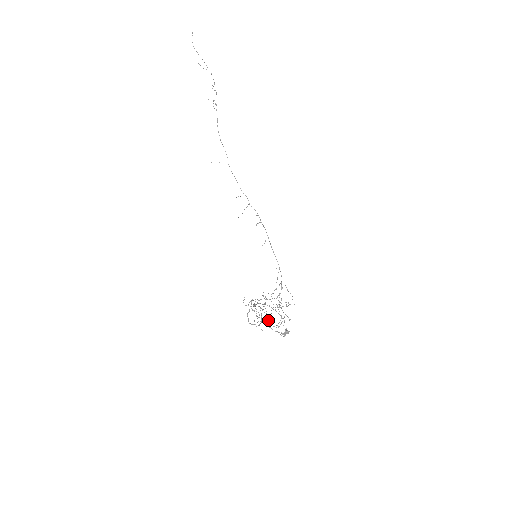
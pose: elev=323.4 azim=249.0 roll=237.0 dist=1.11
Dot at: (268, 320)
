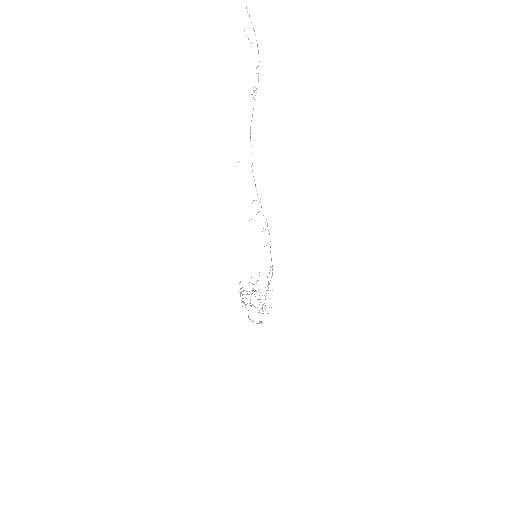
Dot at: occluded
